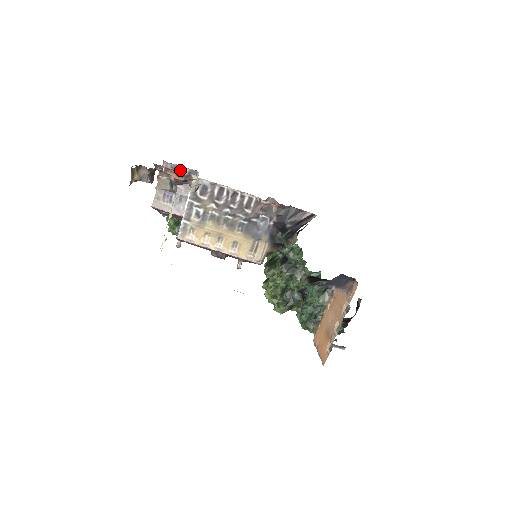
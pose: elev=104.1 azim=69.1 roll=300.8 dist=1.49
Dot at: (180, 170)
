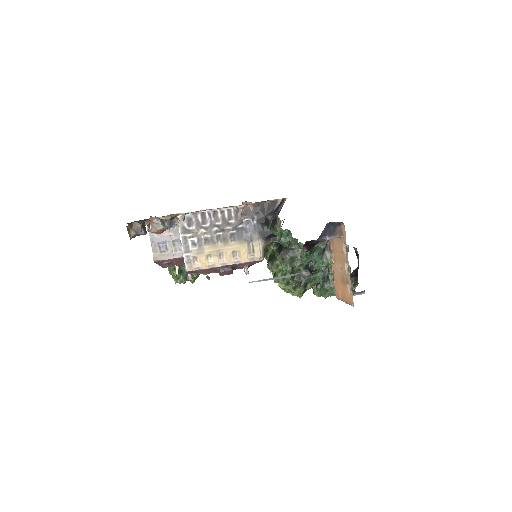
Dot at: occluded
